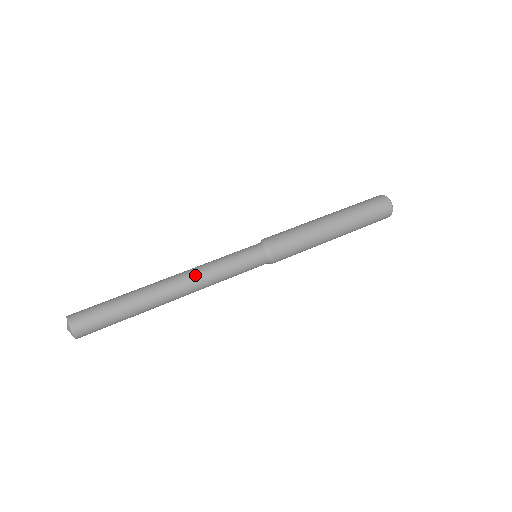
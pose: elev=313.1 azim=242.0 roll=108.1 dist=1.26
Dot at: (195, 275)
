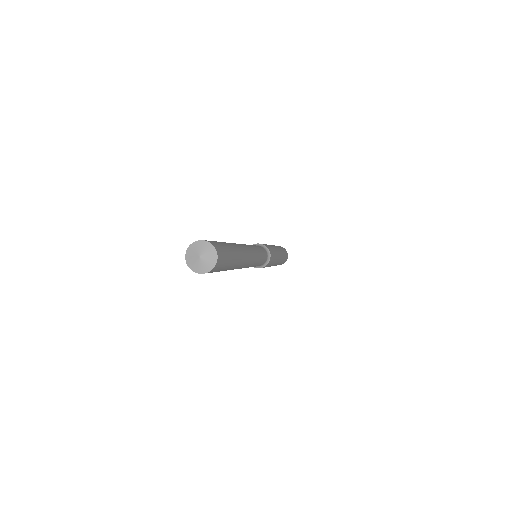
Dot at: occluded
